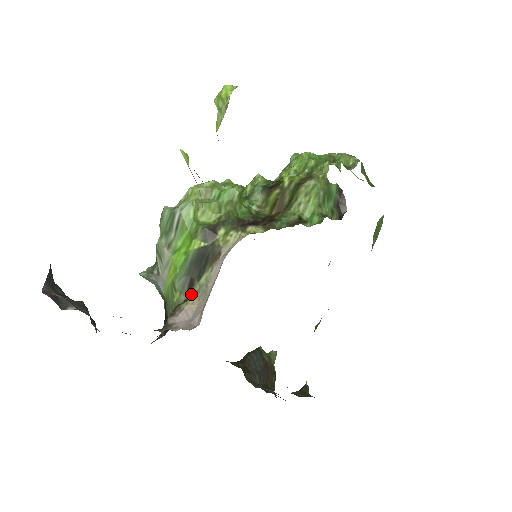
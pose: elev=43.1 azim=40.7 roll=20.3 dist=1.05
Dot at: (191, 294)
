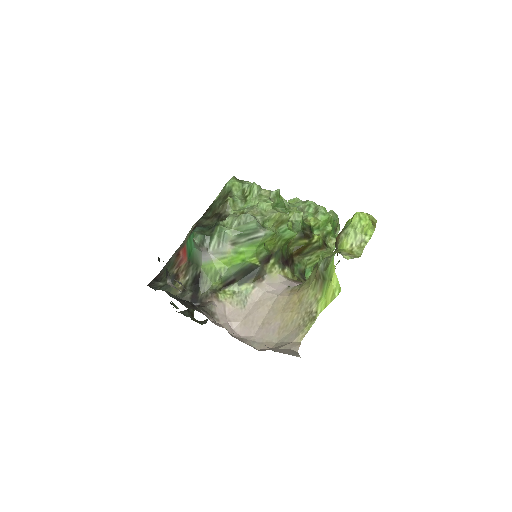
Dot at: (227, 288)
